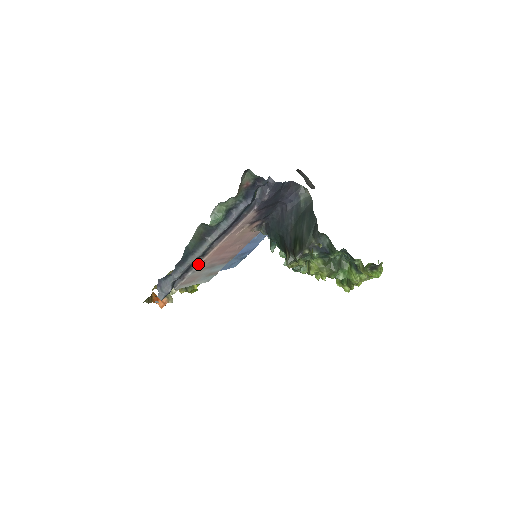
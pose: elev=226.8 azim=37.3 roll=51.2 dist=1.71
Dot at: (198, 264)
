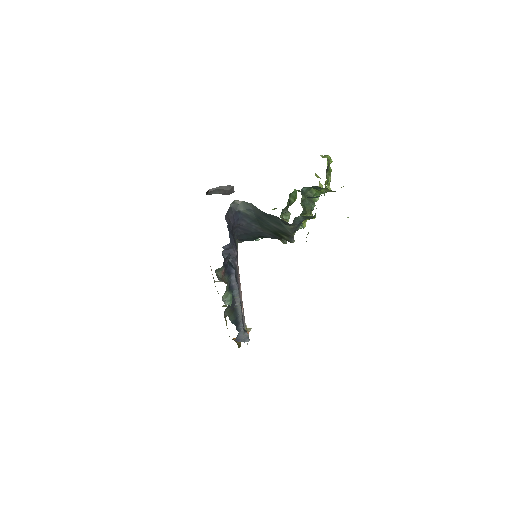
Dot at: (242, 309)
